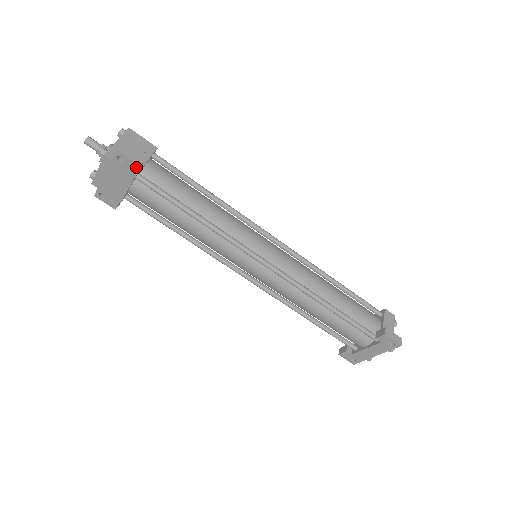
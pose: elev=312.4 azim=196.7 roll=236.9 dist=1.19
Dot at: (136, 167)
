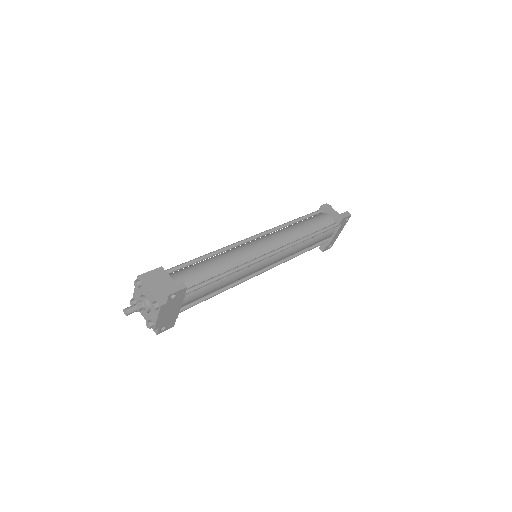
Dot at: (185, 290)
